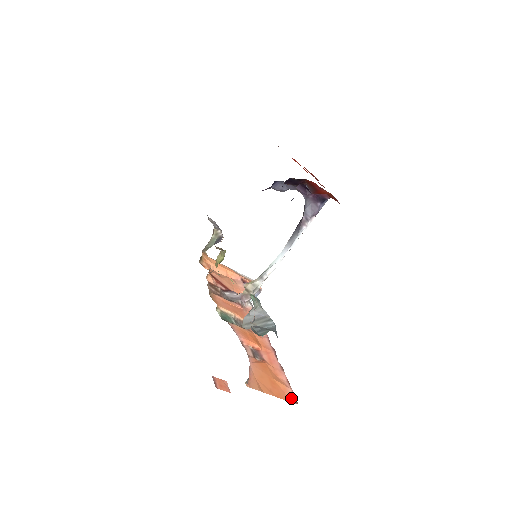
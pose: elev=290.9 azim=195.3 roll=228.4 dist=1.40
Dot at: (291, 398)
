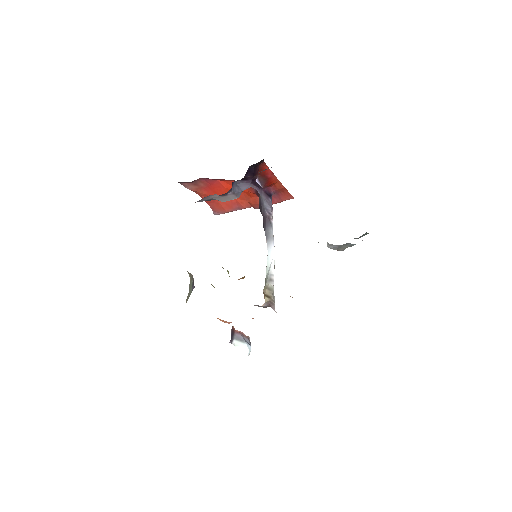
Dot at: occluded
